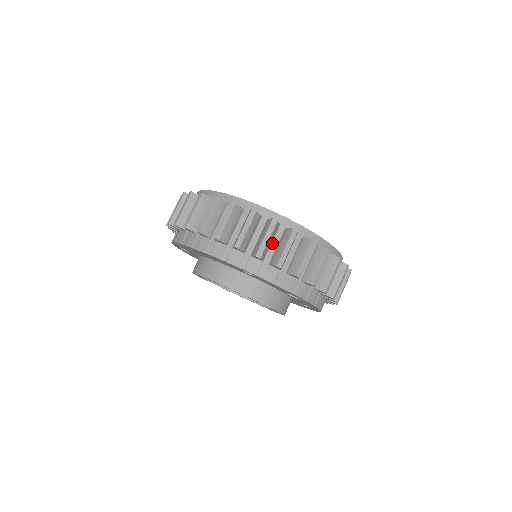
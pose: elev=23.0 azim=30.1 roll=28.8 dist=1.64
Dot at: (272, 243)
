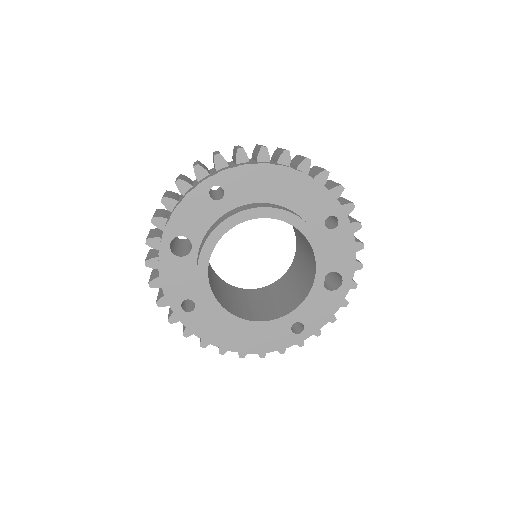
Dot at: occluded
